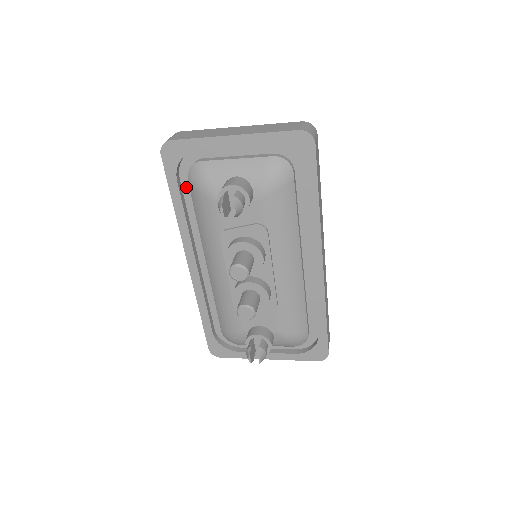
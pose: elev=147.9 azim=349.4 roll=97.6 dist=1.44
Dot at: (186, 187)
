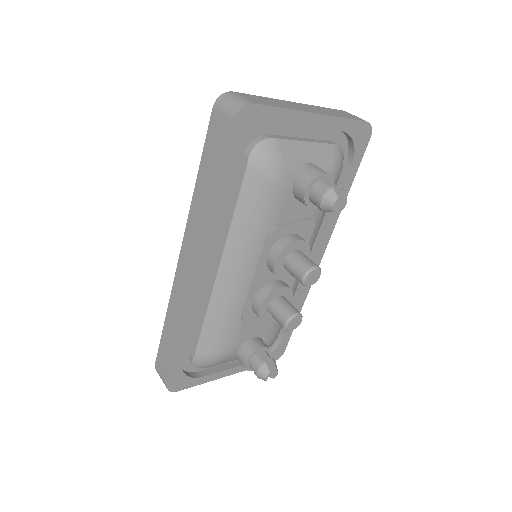
Dot at: occluded
